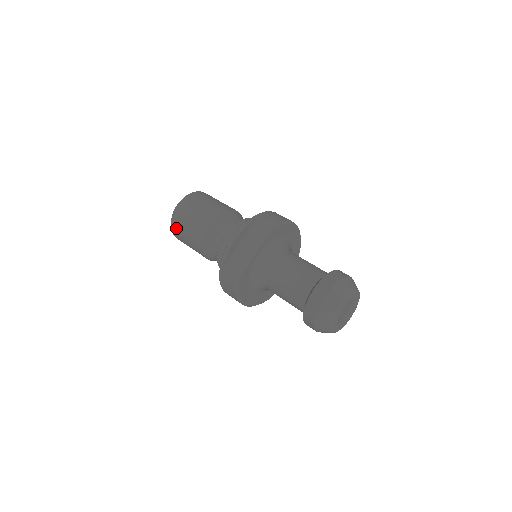
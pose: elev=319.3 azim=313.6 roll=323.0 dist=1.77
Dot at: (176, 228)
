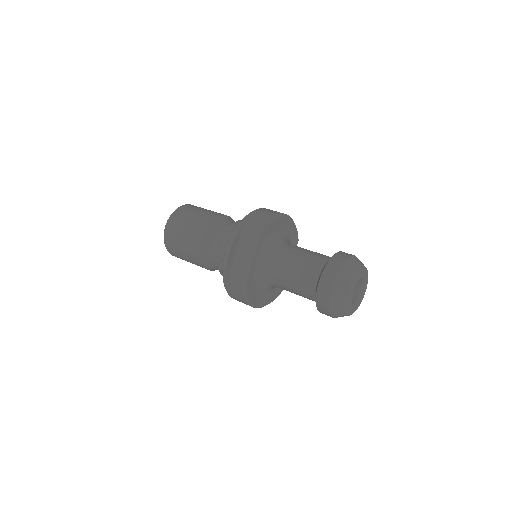
Dot at: (172, 250)
